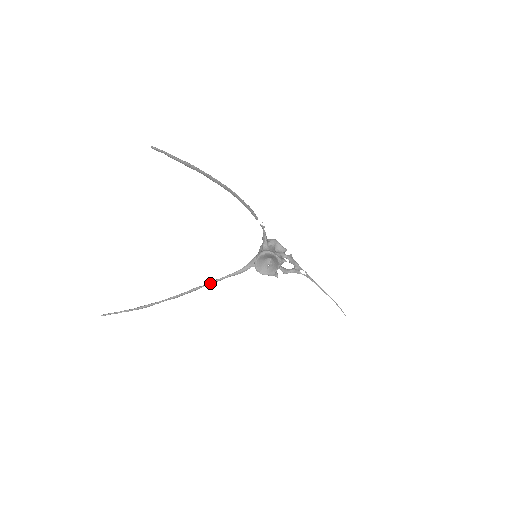
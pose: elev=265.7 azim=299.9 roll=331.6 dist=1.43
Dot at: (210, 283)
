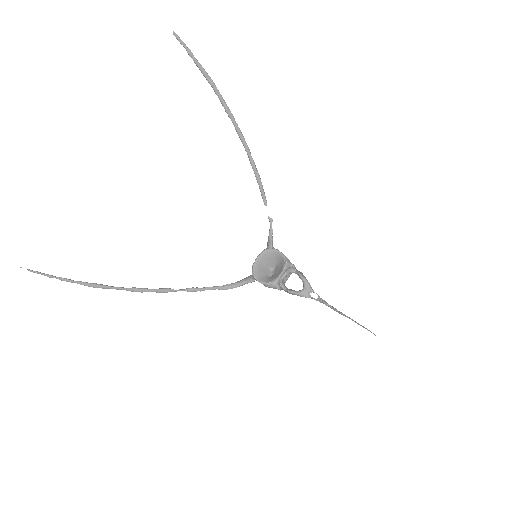
Dot at: (188, 289)
